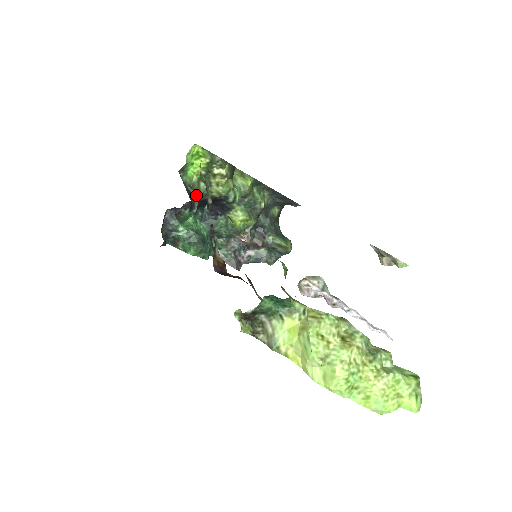
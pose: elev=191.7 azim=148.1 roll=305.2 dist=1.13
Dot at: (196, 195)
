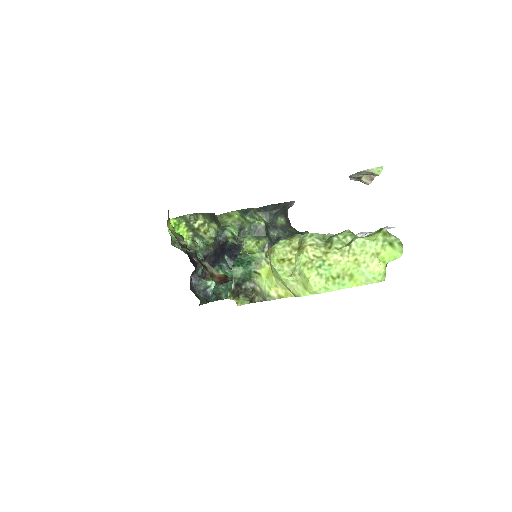
Dot at: (196, 252)
